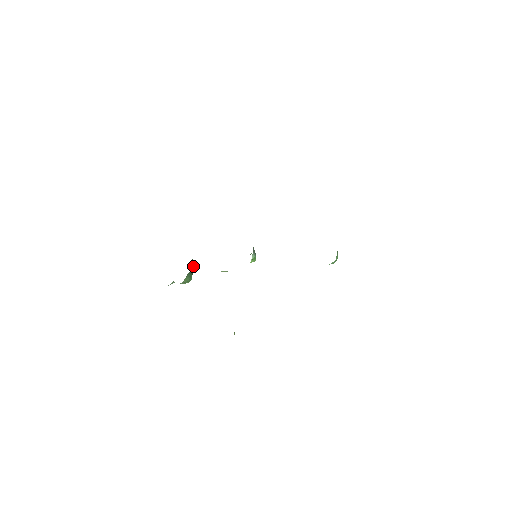
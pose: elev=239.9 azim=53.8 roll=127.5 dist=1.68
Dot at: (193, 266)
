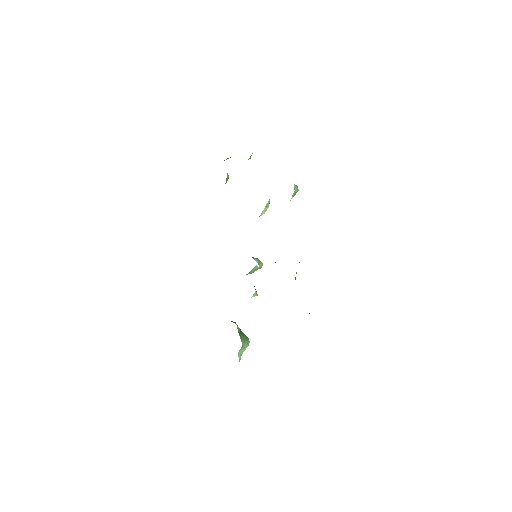
Dot at: occluded
